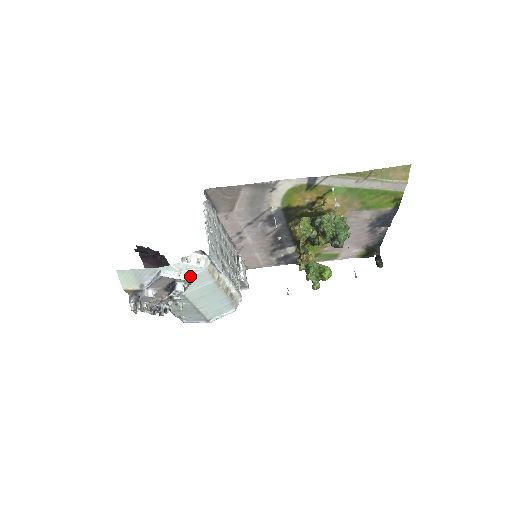
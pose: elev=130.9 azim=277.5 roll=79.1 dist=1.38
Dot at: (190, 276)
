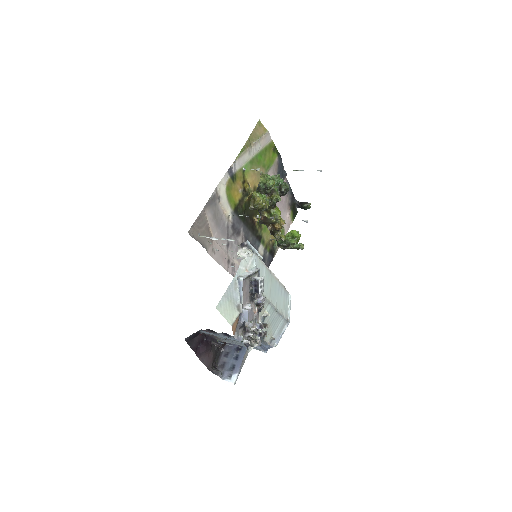
Dot at: (254, 268)
